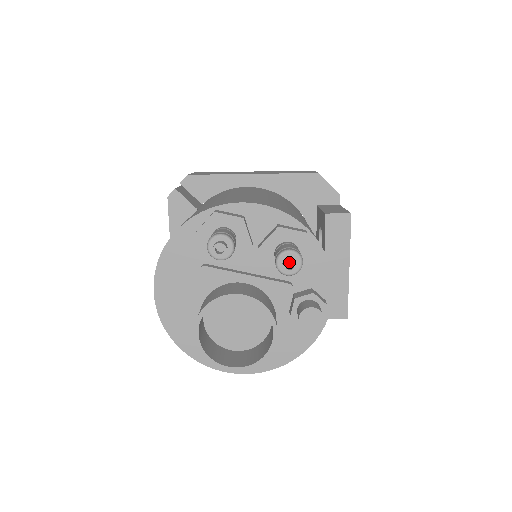
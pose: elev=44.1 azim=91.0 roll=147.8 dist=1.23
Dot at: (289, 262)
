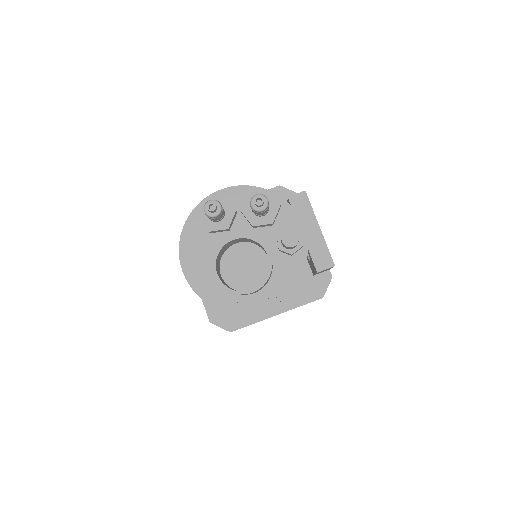
Dot at: (259, 202)
